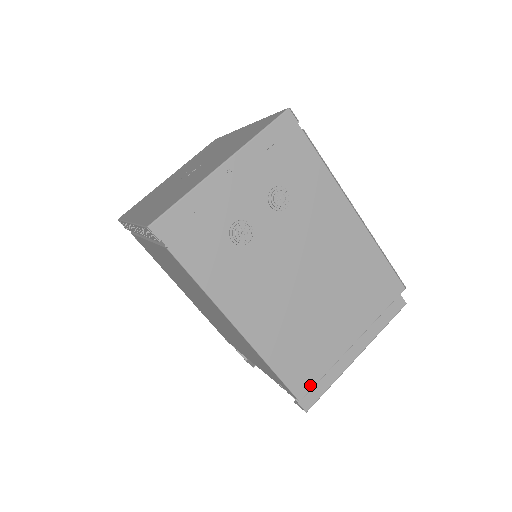
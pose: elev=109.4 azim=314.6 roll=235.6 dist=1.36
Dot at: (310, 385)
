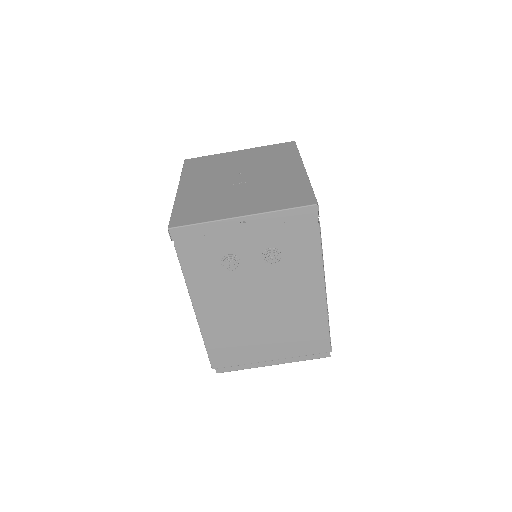
Dot at: (225, 365)
